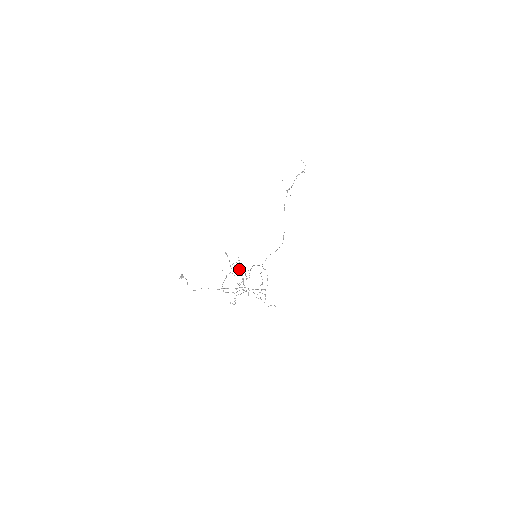
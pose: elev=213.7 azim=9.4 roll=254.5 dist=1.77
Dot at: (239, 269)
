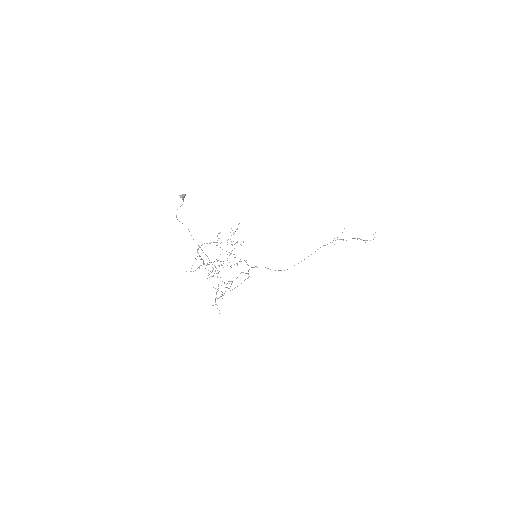
Dot at: (232, 250)
